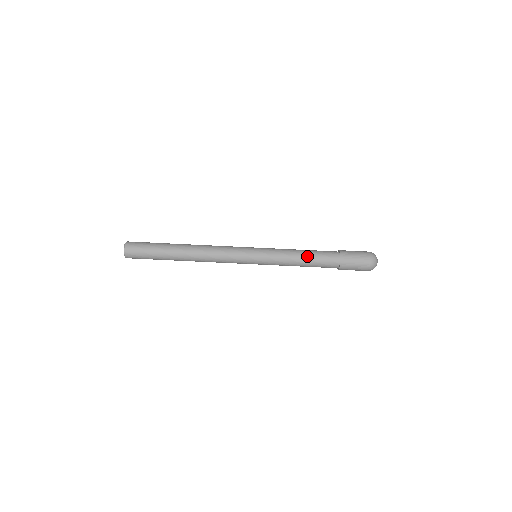
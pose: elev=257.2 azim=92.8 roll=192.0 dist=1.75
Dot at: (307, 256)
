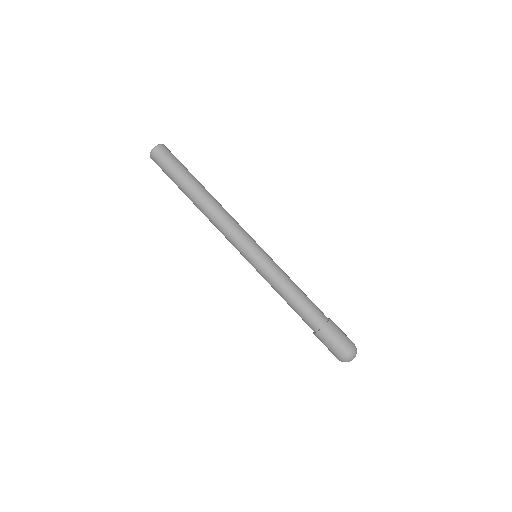
Dot at: (298, 296)
